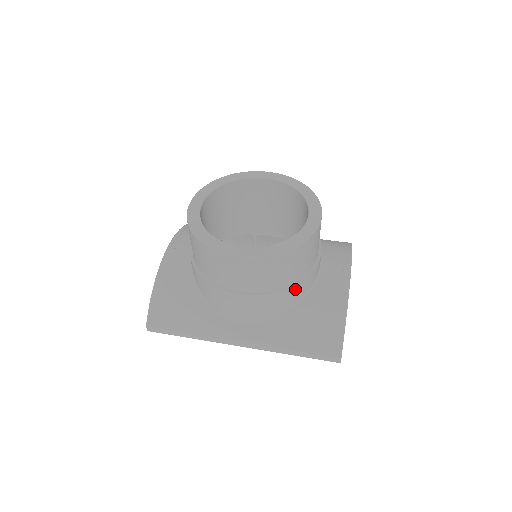
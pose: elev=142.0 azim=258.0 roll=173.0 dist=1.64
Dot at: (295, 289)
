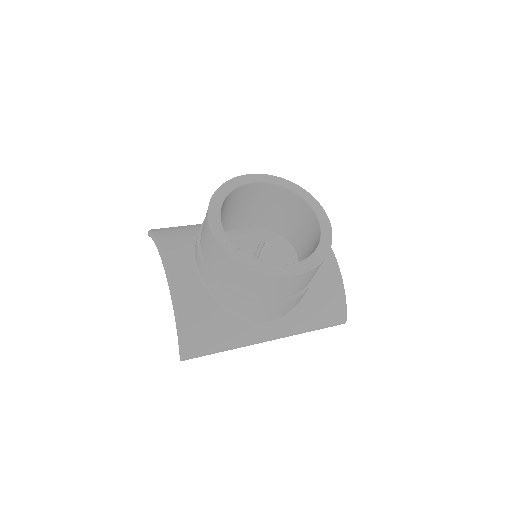
Dot at: occluded
